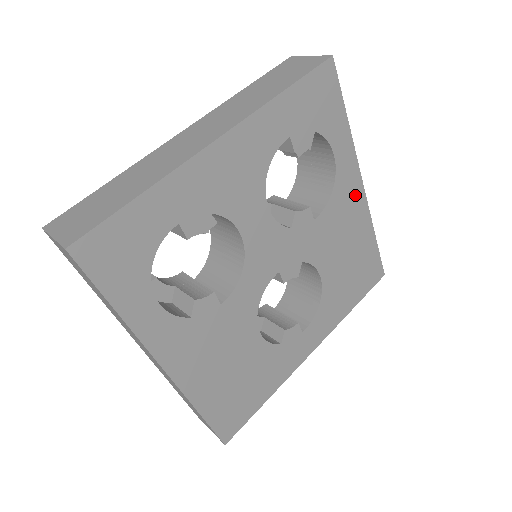
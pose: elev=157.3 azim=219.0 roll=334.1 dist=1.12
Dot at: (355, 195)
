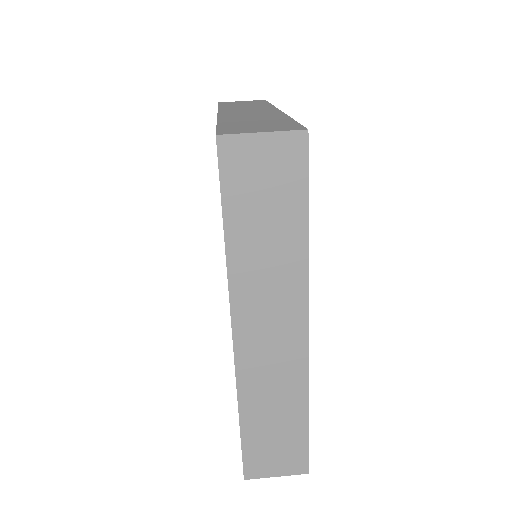
Dot at: occluded
